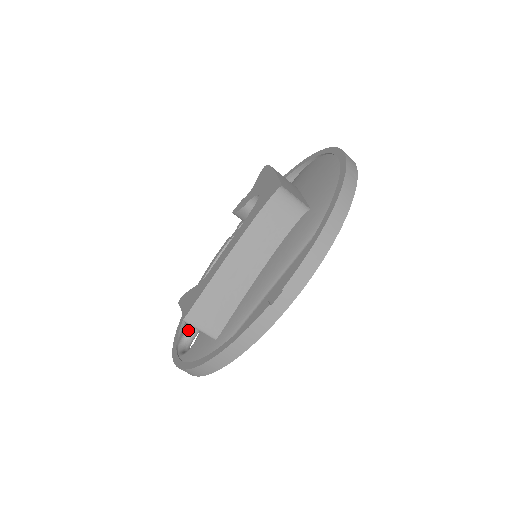
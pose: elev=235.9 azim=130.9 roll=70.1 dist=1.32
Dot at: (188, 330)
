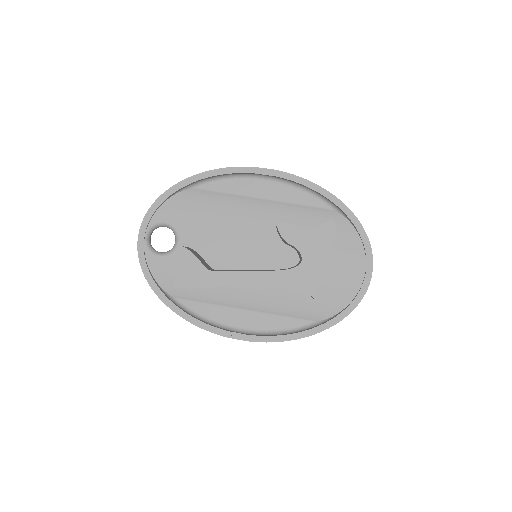
Dot at: (164, 224)
